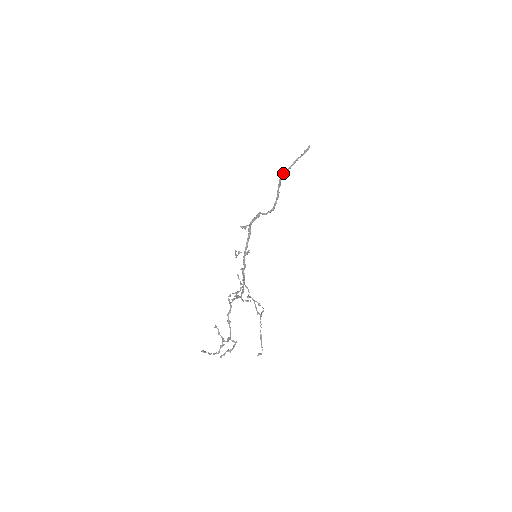
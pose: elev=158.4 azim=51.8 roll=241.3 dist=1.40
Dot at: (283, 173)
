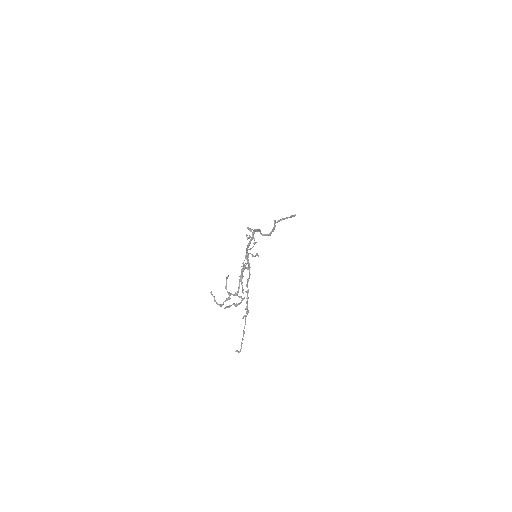
Dot at: occluded
